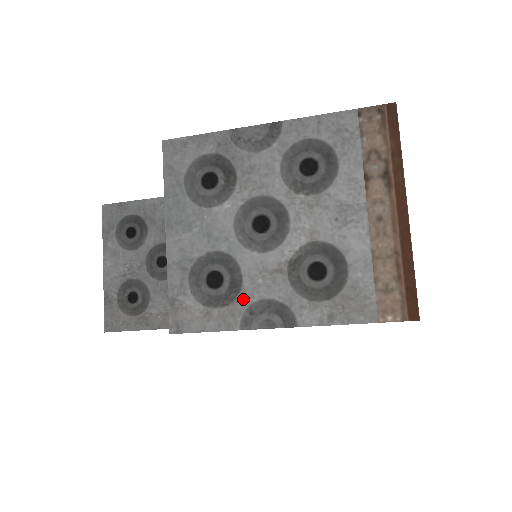
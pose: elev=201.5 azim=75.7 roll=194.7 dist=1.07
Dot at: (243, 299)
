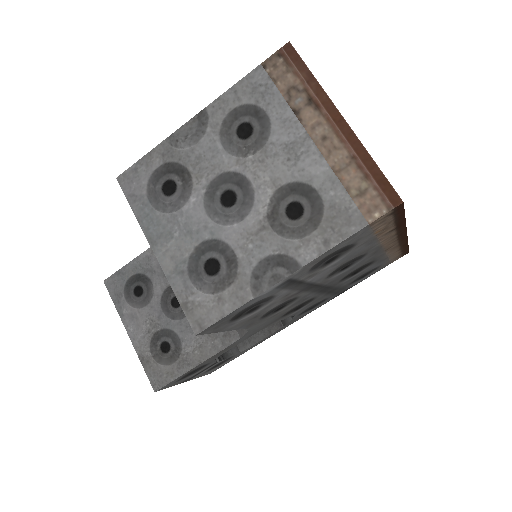
Dot at: (244, 270)
